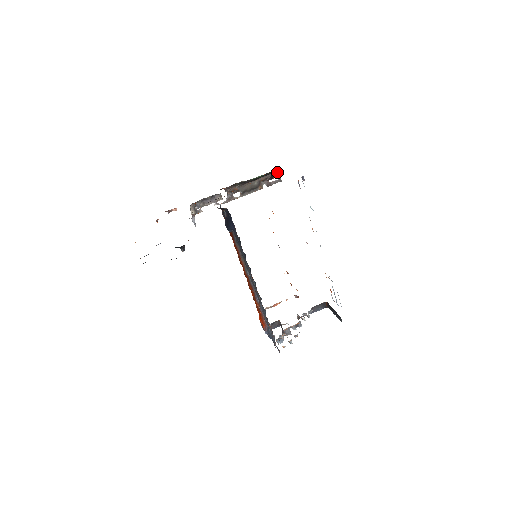
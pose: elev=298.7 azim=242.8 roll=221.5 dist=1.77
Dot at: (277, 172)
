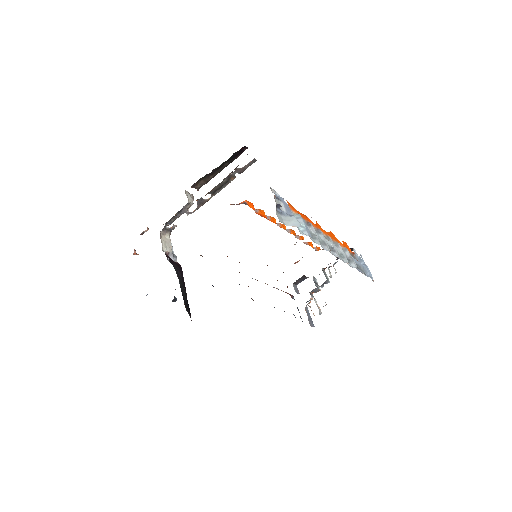
Dot at: occluded
